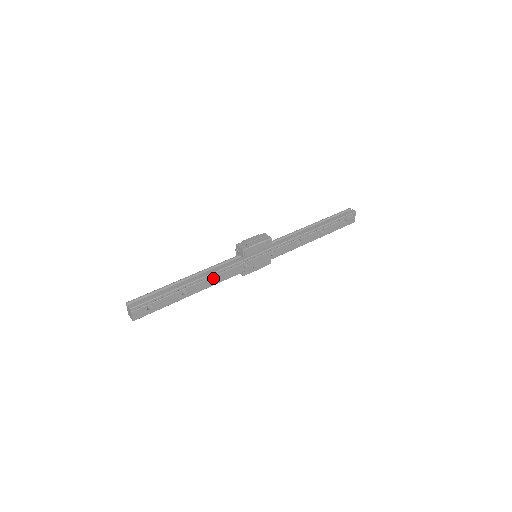
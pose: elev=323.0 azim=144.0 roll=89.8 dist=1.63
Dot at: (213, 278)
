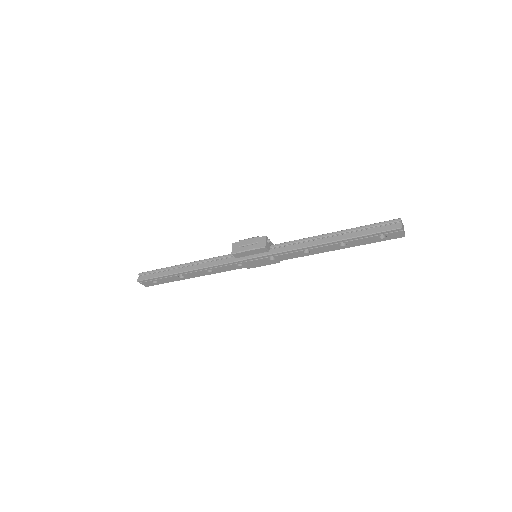
Dot at: (206, 270)
